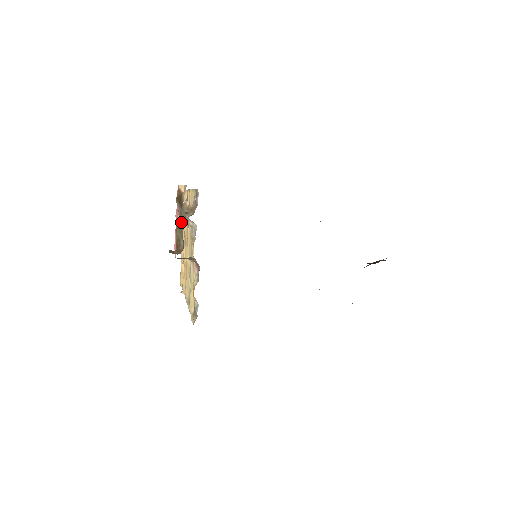
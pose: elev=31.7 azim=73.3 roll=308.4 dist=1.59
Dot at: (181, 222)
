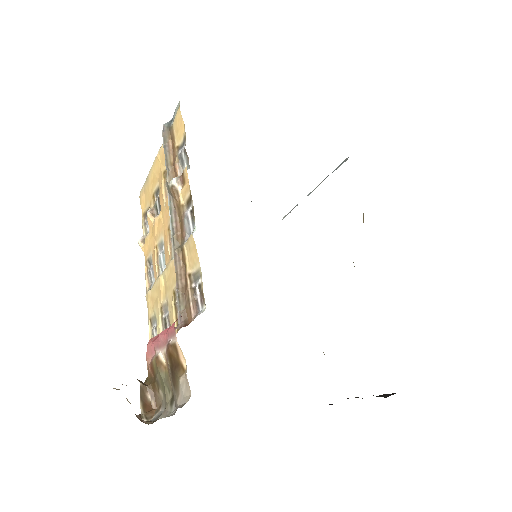
Dot at: (167, 382)
